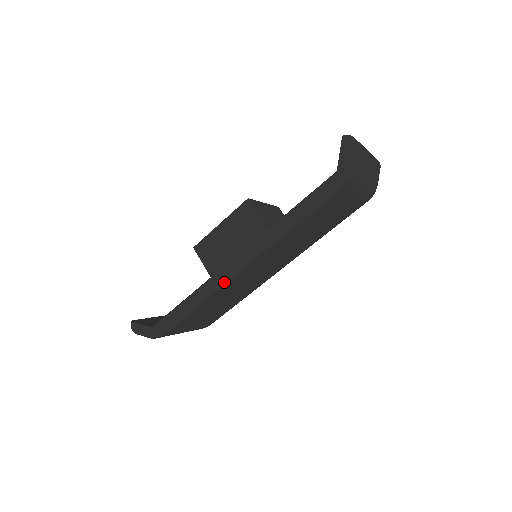
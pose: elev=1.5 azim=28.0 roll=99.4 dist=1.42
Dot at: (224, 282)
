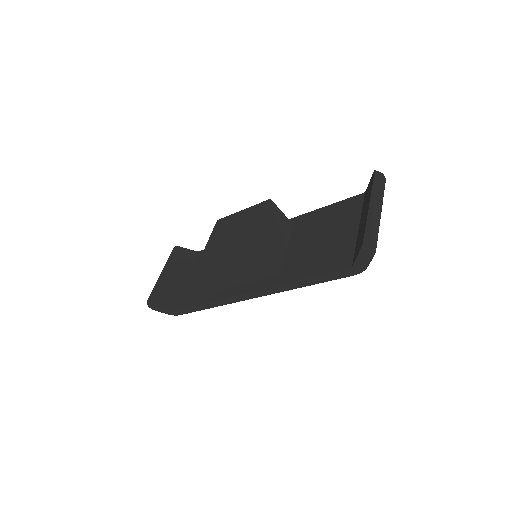
Dot at: occluded
